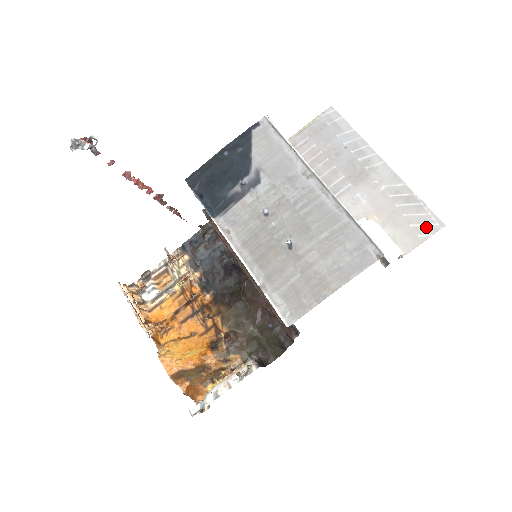
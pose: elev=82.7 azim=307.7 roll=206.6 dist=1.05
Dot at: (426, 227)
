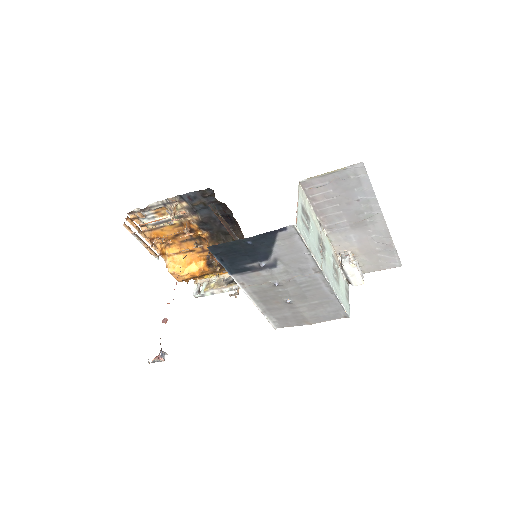
Dot at: (389, 264)
